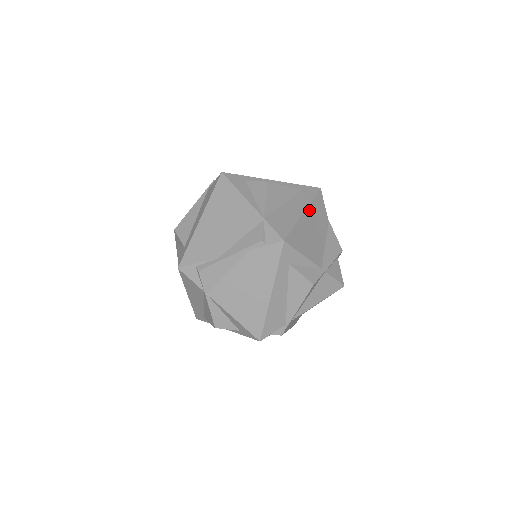
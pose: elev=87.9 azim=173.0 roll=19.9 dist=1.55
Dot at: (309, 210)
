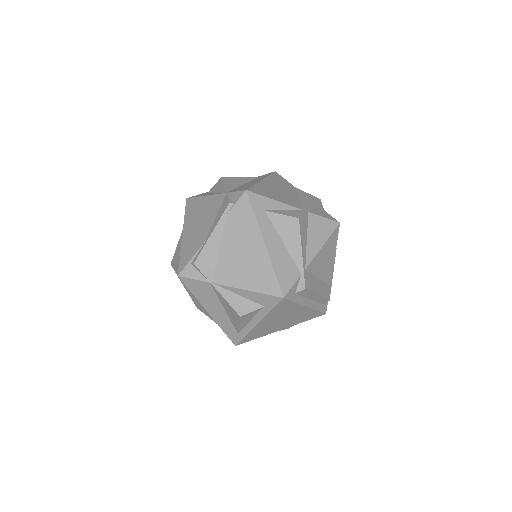
Dot at: (268, 180)
